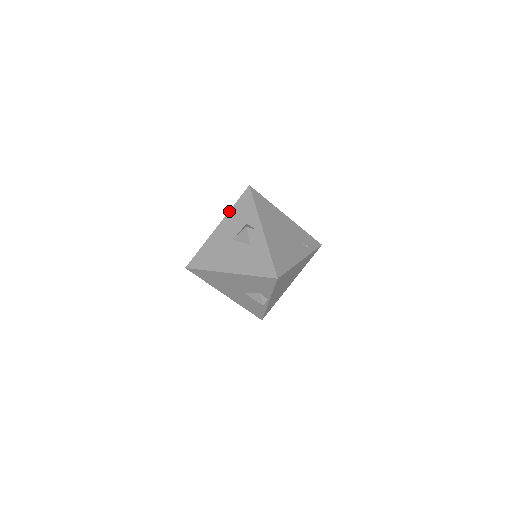
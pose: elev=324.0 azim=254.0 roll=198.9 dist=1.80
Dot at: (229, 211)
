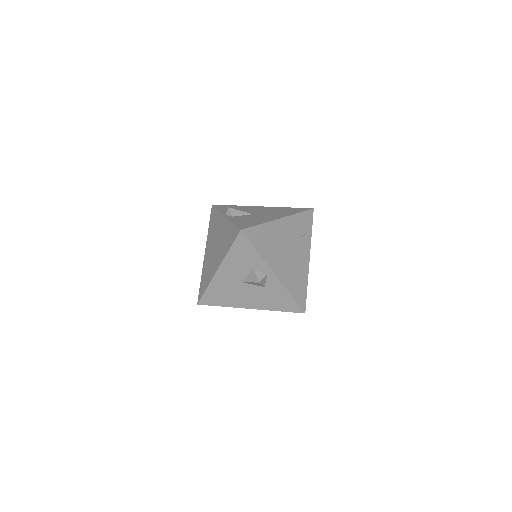
Dot at: (225, 256)
